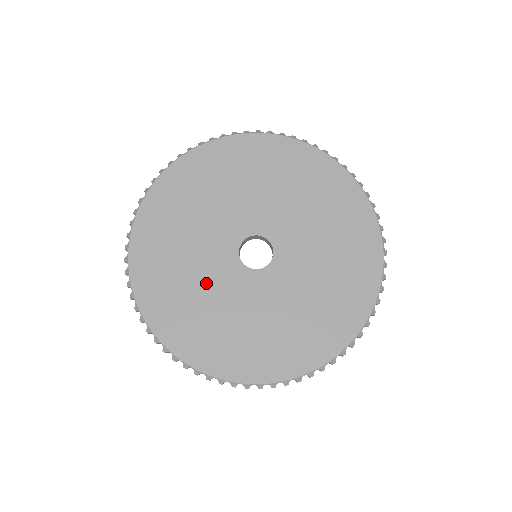
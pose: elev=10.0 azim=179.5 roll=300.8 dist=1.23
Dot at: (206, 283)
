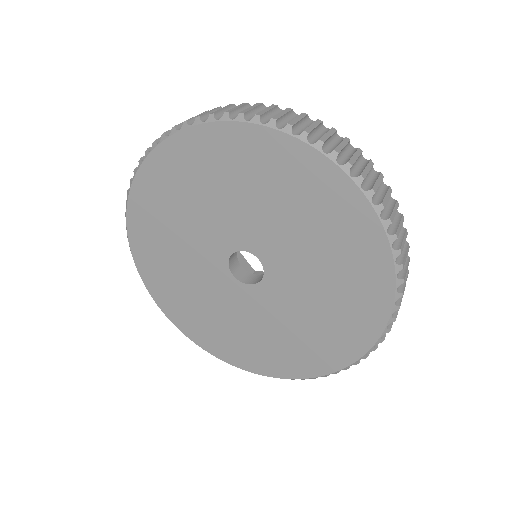
Dot at: (191, 266)
